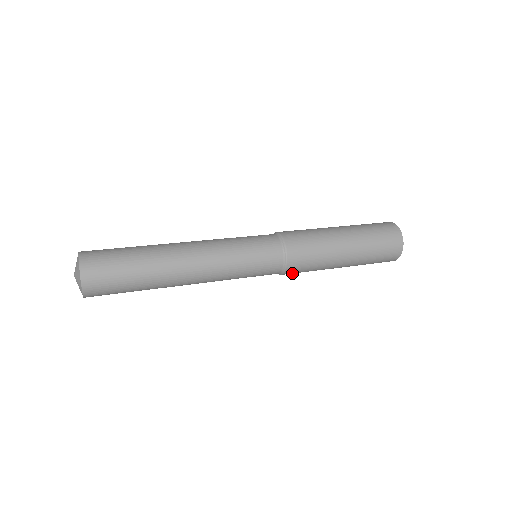
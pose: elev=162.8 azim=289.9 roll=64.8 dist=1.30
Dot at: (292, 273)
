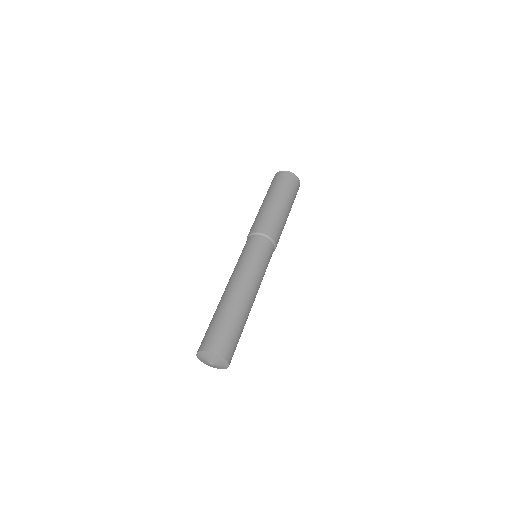
Dot at: occluded
